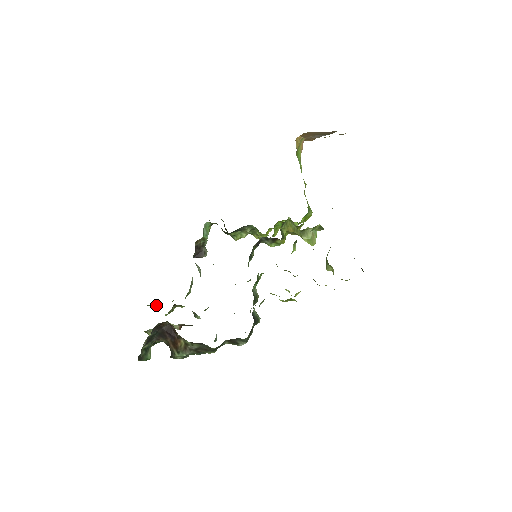
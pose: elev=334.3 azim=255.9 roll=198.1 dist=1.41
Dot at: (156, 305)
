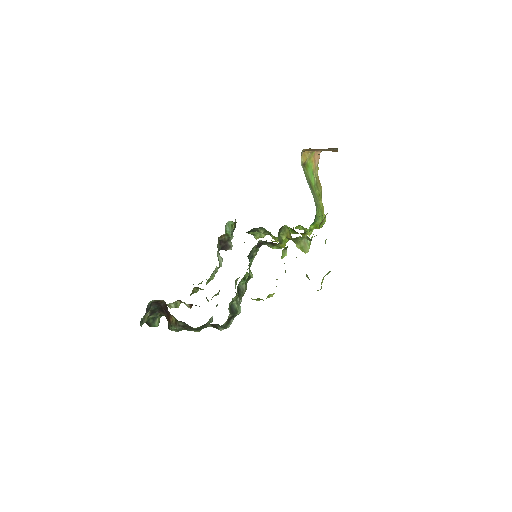
Dot at: occluded
